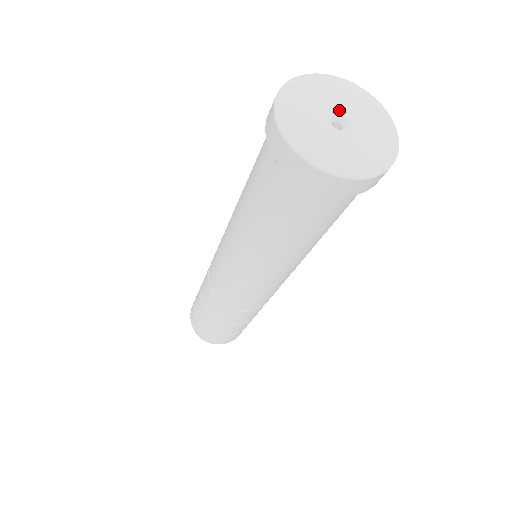
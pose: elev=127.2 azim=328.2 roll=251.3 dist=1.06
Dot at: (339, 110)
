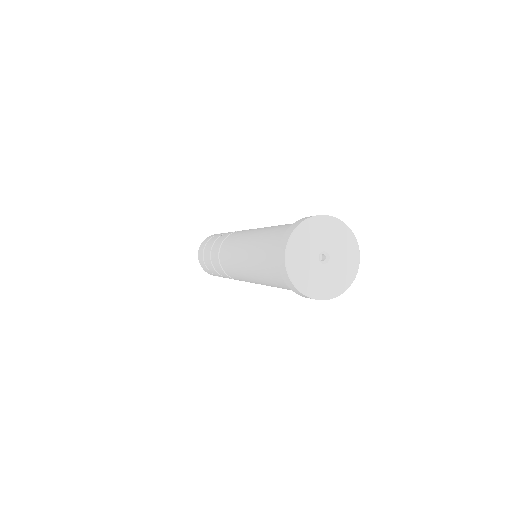
Dot at: (330, 249)
